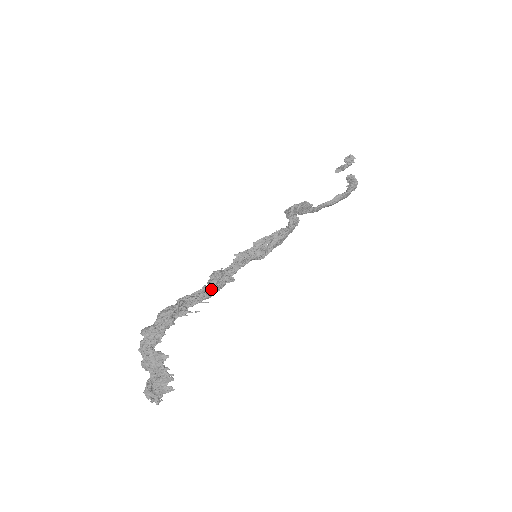
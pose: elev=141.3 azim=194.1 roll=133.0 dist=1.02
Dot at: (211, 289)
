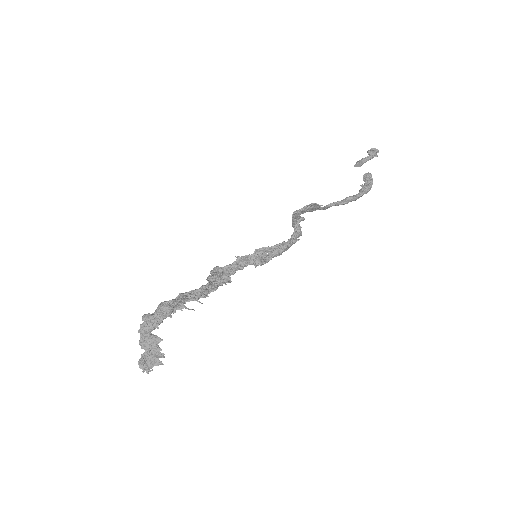
Dot at: (208, 290)
